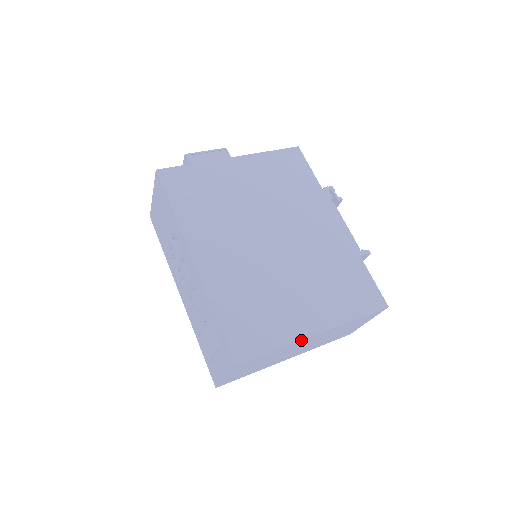
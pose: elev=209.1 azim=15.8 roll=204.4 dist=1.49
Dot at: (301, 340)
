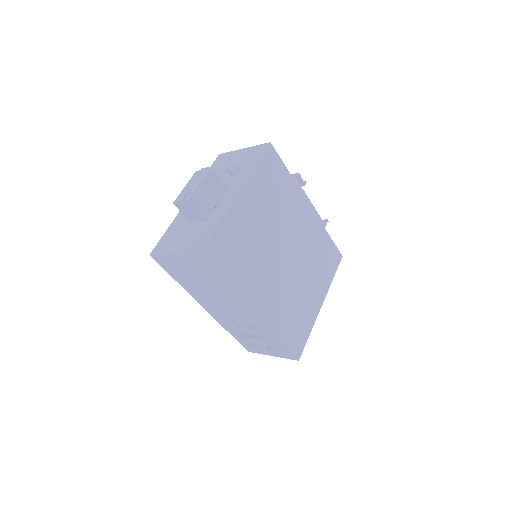
Dot at: occluded
